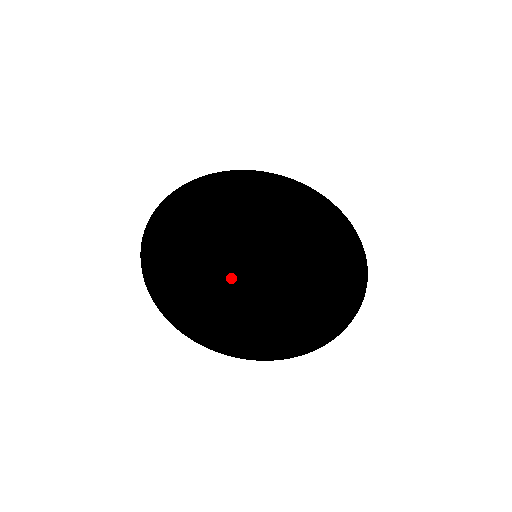
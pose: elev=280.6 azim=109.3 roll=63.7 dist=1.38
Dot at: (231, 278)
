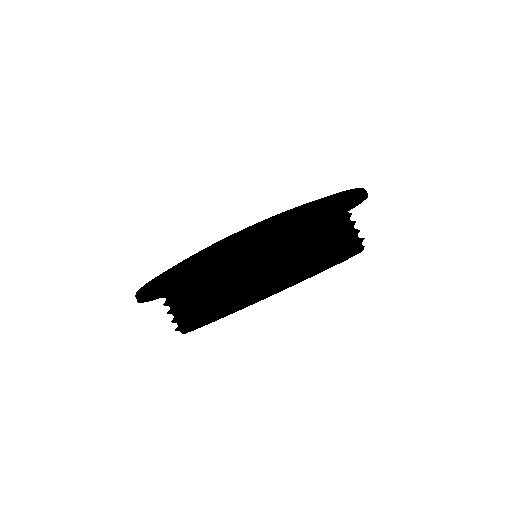
Dot at: occluded
